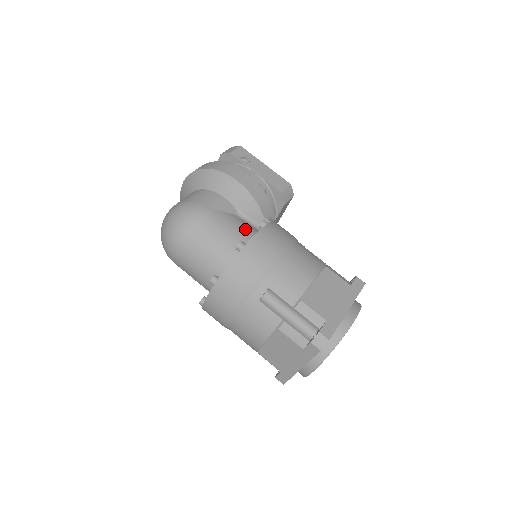
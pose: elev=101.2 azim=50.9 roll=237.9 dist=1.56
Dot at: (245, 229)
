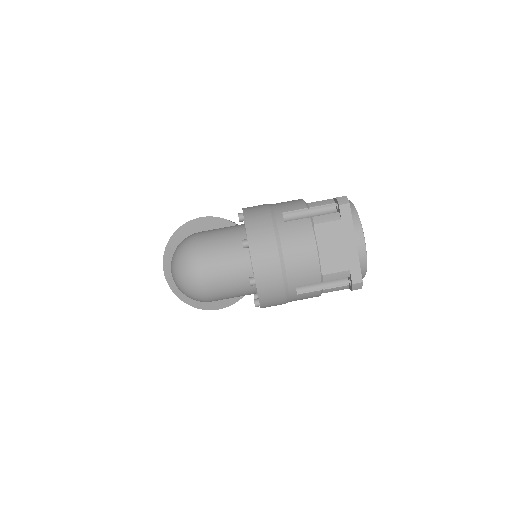
Dot at: occluded
